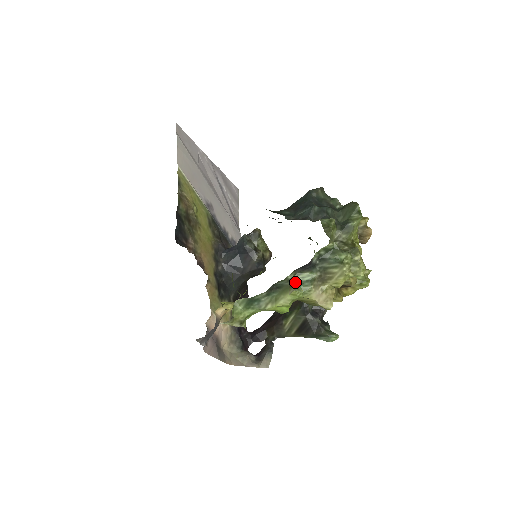
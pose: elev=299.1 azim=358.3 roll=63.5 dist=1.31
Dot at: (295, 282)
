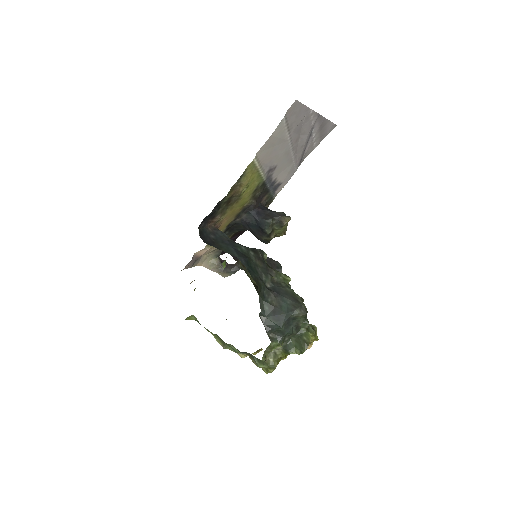
Dot at: (229, 345)
